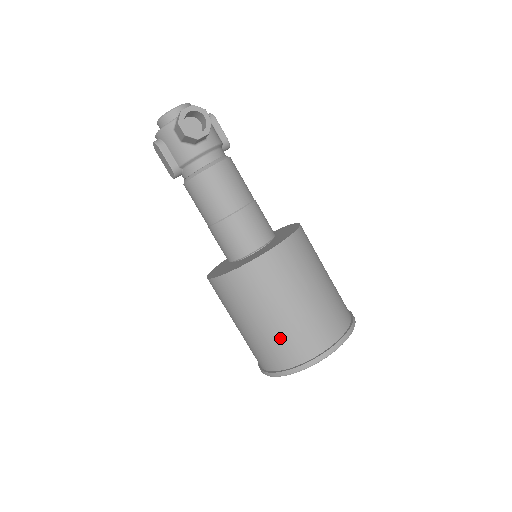
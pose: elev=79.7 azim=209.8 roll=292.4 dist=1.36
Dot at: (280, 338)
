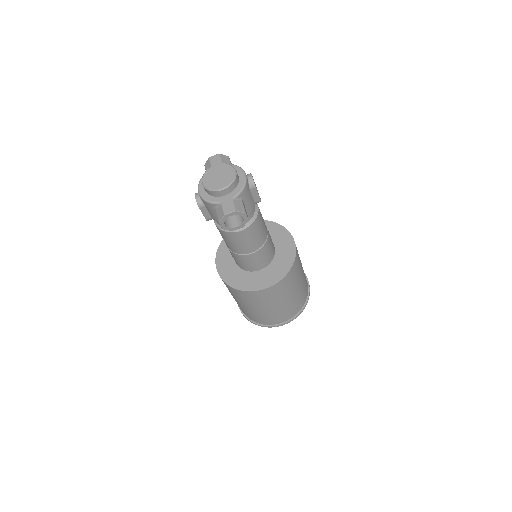
Dot at: (253, 314)
